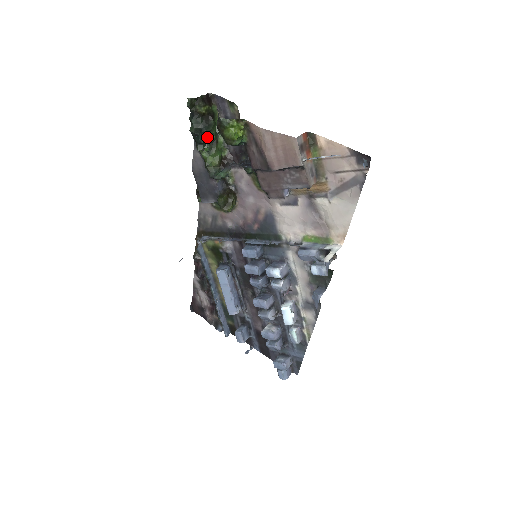
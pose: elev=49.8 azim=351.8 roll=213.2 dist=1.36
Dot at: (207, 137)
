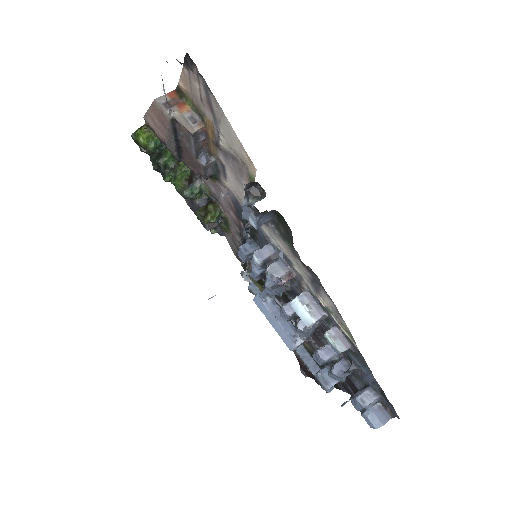
Dot at: (161, 165)
